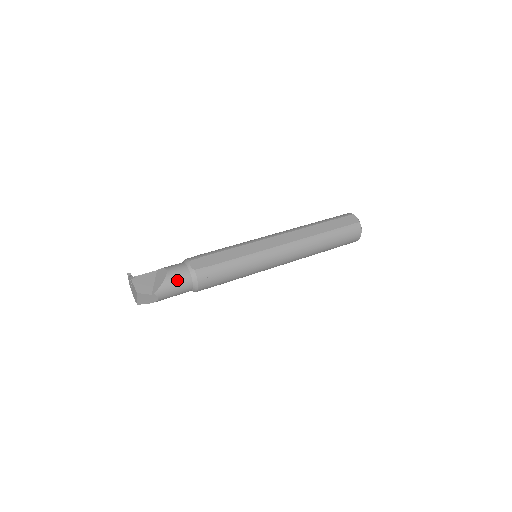
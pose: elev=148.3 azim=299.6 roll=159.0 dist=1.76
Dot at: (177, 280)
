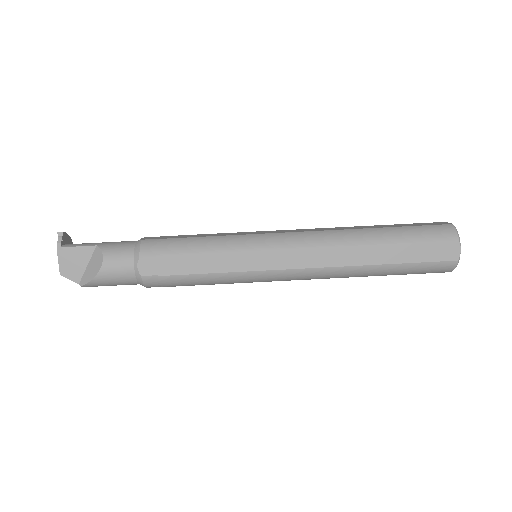
Dot at: (114, 280)
